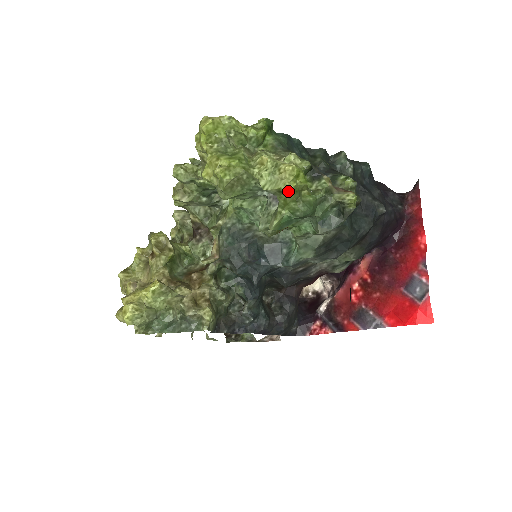
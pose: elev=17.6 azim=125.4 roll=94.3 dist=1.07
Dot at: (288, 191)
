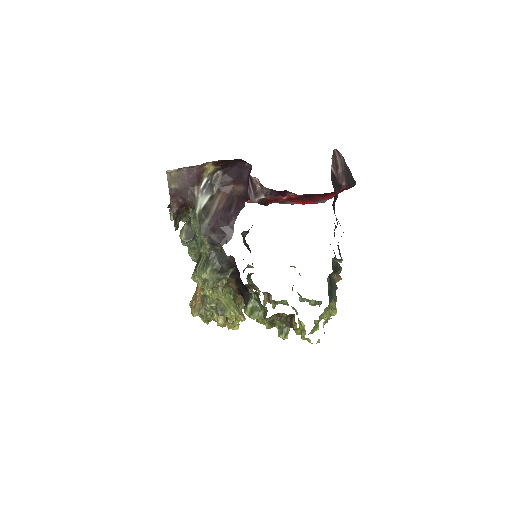
Dot at: occluded
